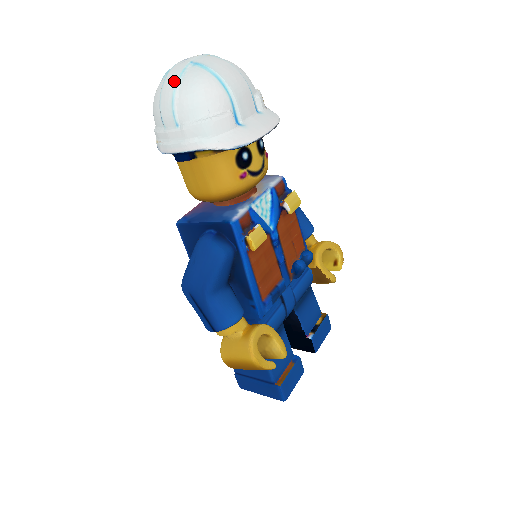
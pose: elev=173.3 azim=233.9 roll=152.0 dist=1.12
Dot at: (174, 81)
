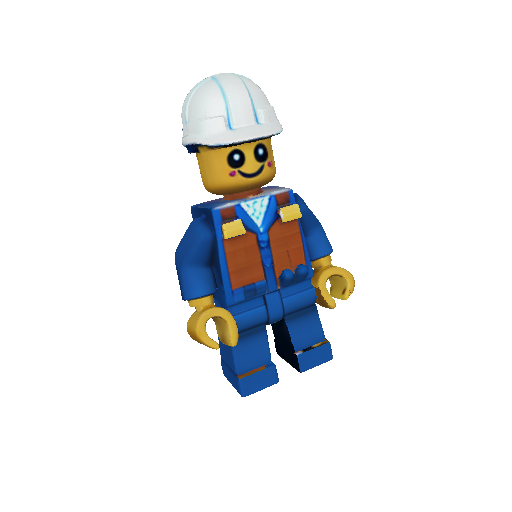
Dot at: (193, 89)
